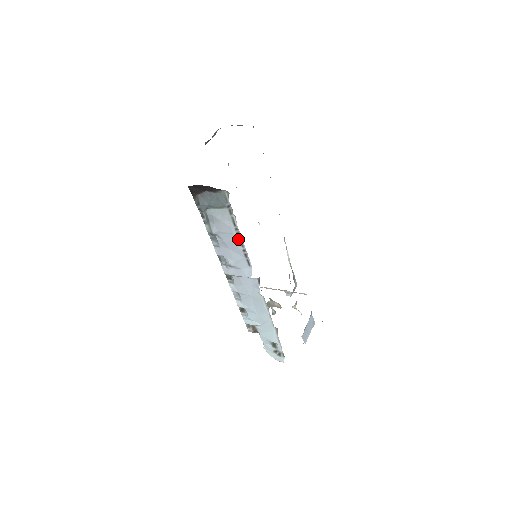
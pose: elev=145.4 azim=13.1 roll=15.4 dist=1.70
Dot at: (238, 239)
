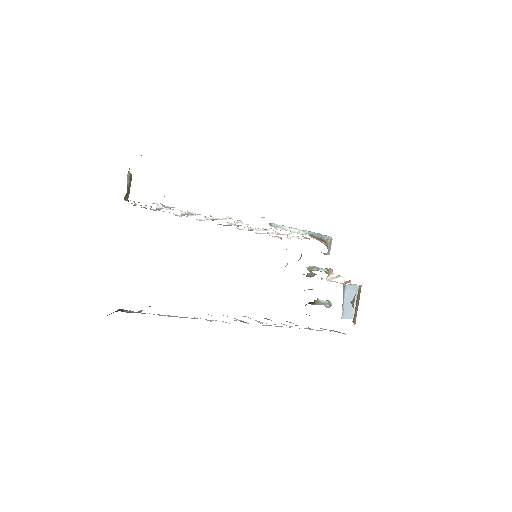
Dot at: occluded
